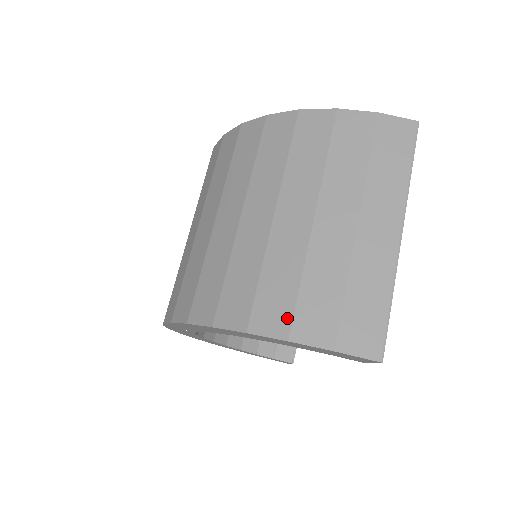
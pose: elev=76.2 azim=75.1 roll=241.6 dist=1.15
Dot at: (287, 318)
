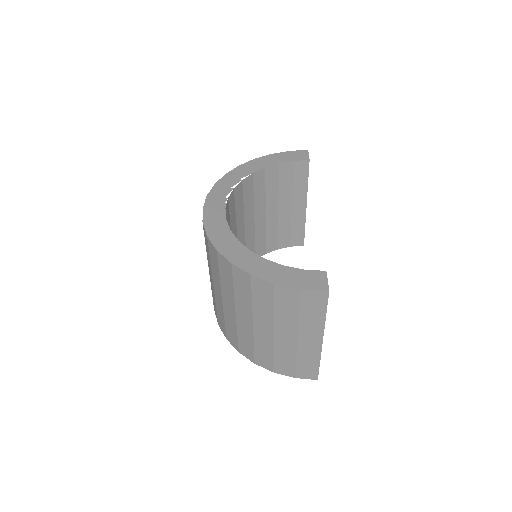
Dot at: (271, 365)
